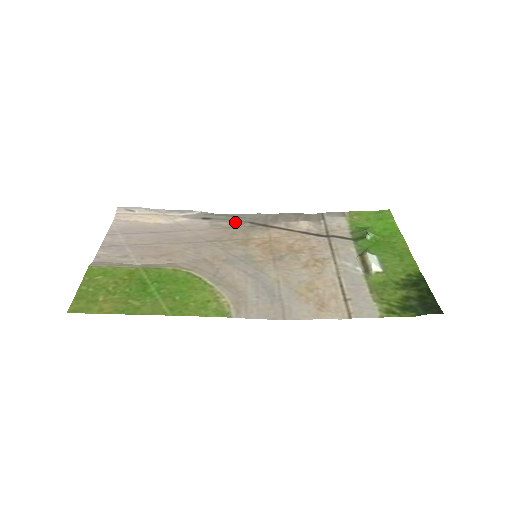
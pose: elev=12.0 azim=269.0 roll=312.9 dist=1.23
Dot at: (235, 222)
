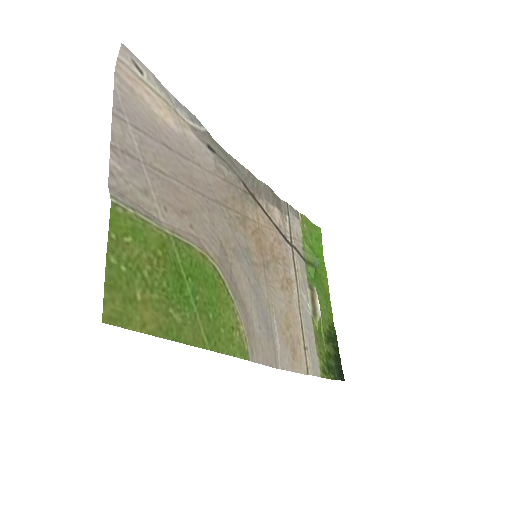
Dot at: (233, 174)
